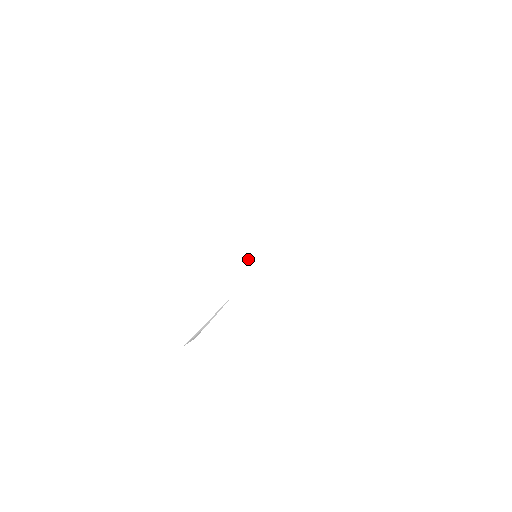
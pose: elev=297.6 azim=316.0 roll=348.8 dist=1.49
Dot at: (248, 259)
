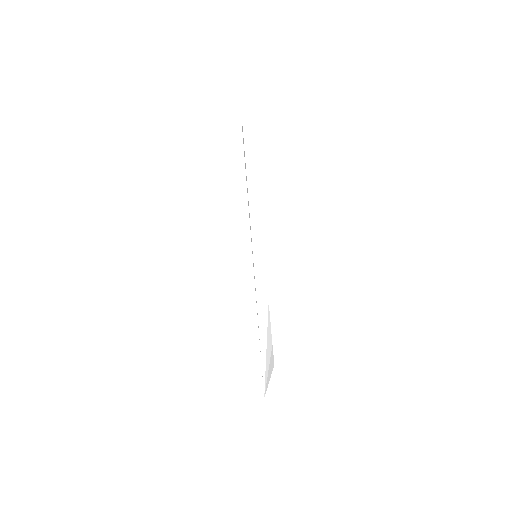
Dot at: (253, 261)
